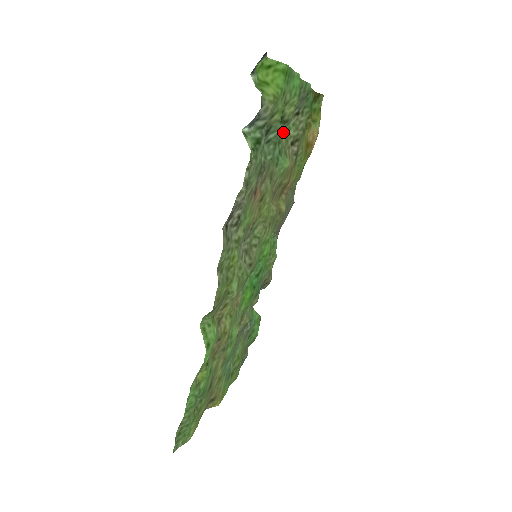
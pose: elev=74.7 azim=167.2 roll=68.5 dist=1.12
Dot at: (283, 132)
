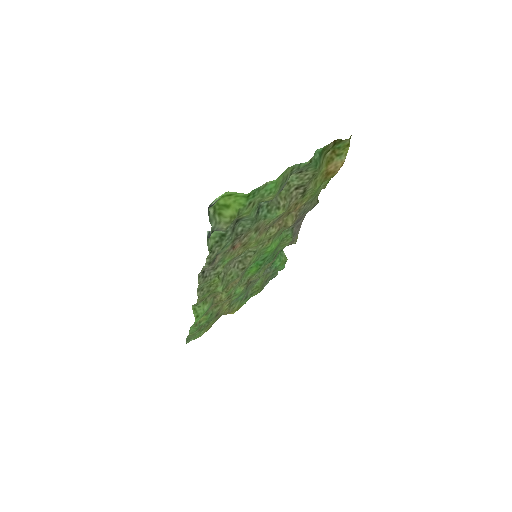
Dot at: occluded
